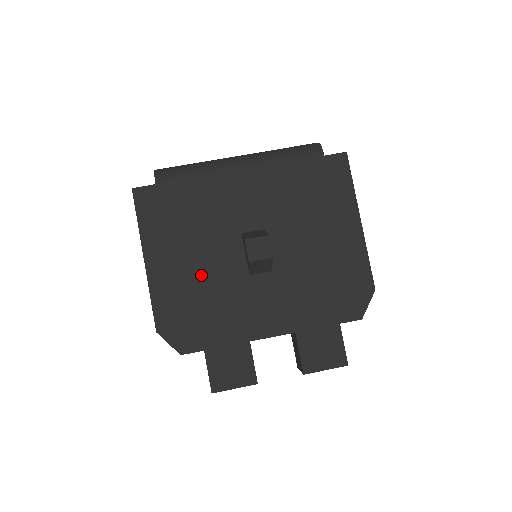
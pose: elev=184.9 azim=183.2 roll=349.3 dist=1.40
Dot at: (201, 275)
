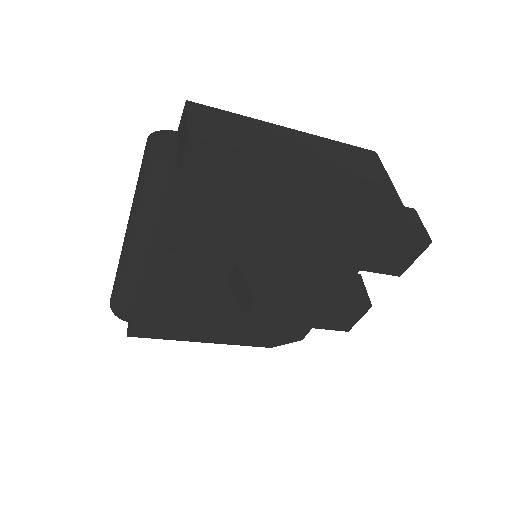
Dot at: occluded
